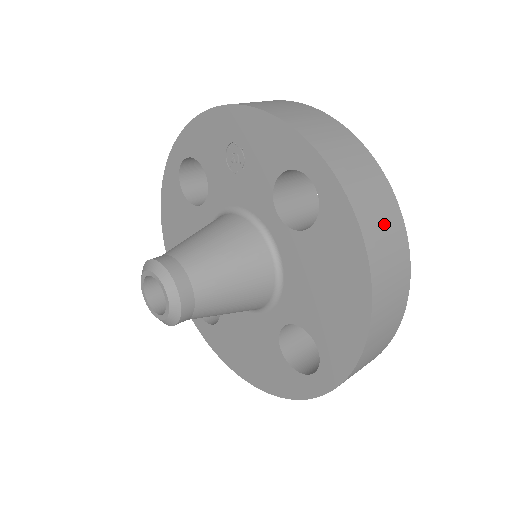
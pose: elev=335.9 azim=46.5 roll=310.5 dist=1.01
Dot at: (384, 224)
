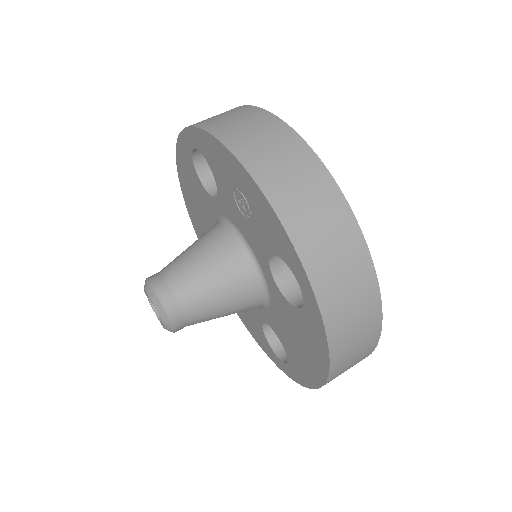
Dot at: (357, 333)
